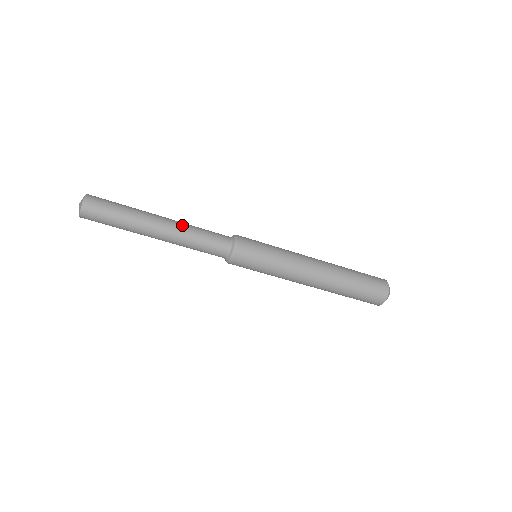
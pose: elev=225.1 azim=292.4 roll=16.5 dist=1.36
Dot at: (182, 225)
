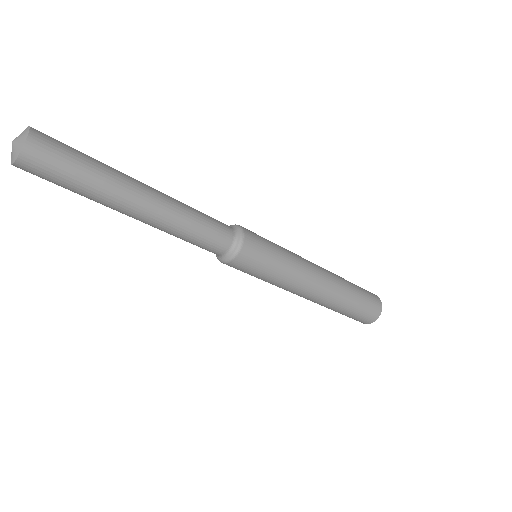
Dot at: (174, 199)
